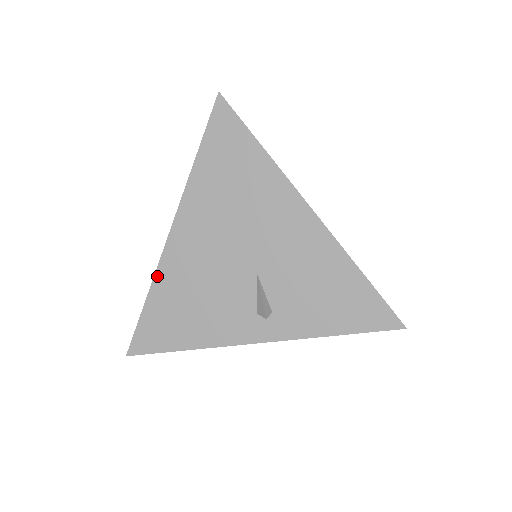
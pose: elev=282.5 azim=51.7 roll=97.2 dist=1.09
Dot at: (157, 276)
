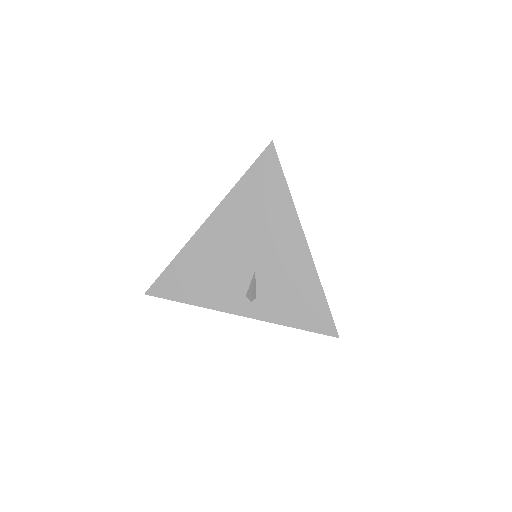
Dot at: (186, 247)
